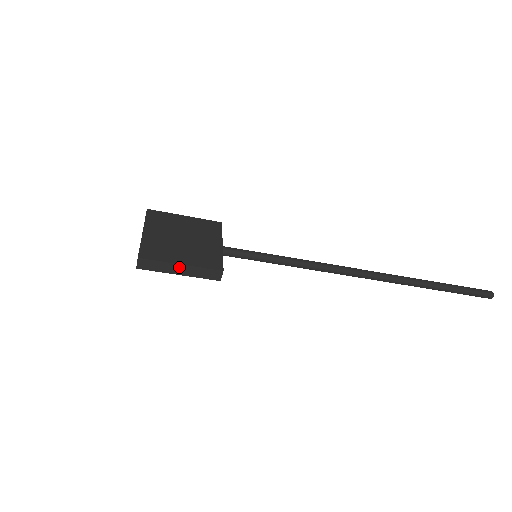
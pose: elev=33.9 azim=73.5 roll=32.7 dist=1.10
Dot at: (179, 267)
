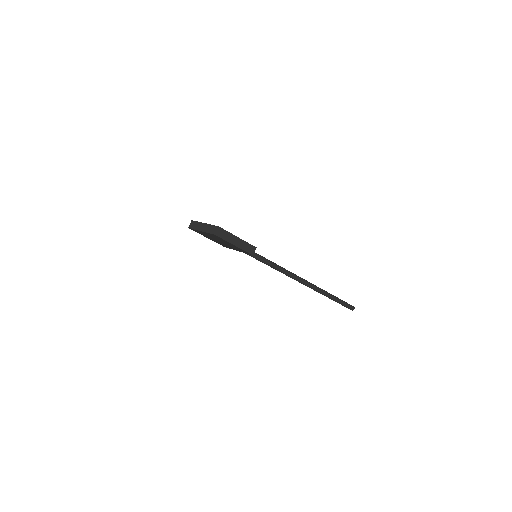
Dot at: (236, 239)
